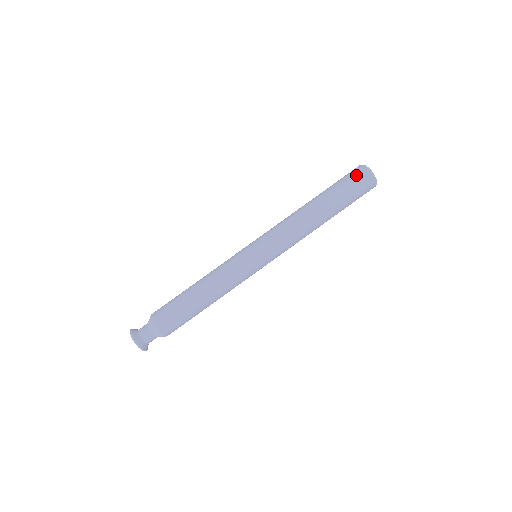
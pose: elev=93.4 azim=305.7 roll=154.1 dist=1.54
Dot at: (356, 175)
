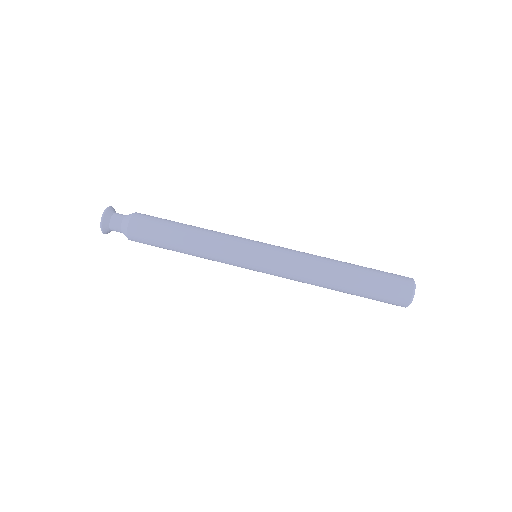
Dot at: (399, 276)
